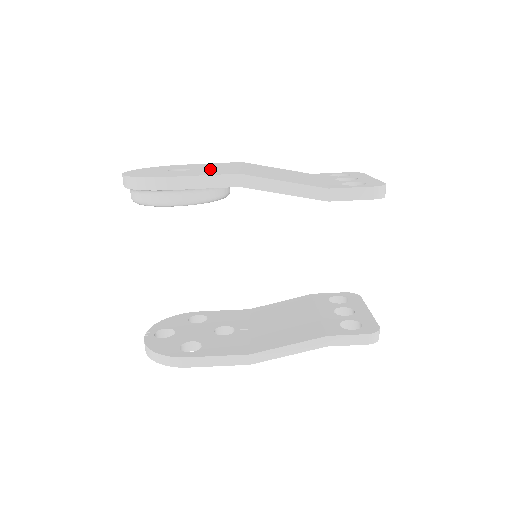
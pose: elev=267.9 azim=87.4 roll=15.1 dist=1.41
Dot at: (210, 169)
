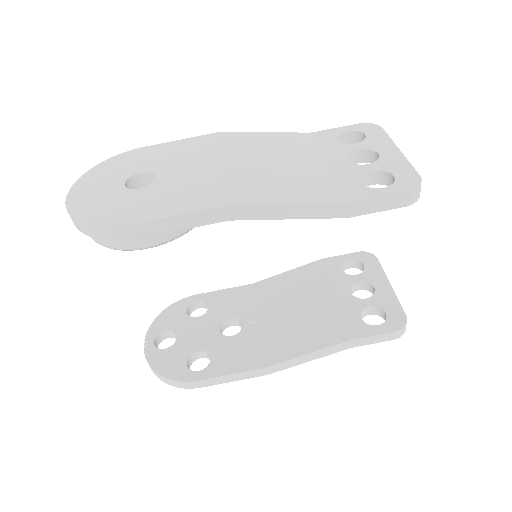
Dot at: (182, 178)
